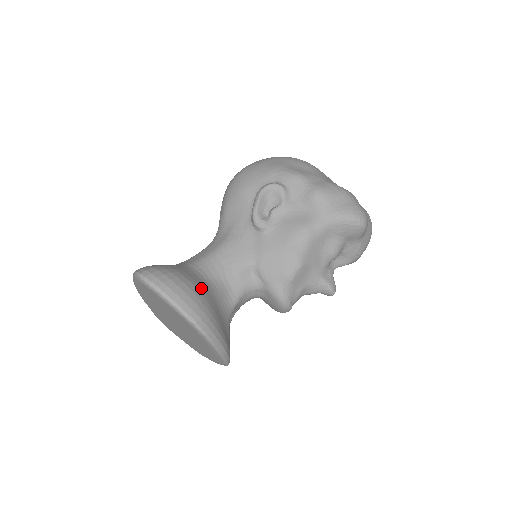
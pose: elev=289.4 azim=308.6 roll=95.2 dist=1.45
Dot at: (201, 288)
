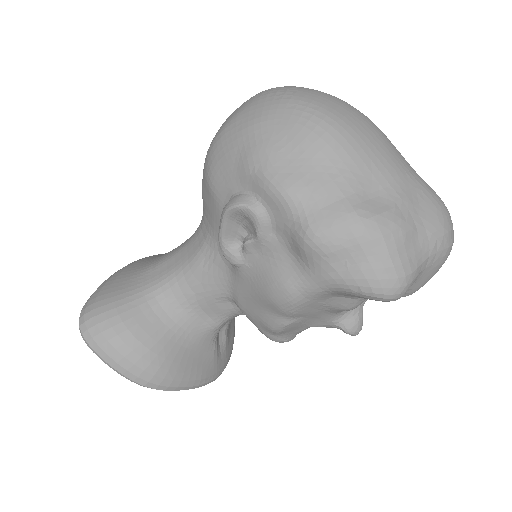
Dot at: (153, 339)
